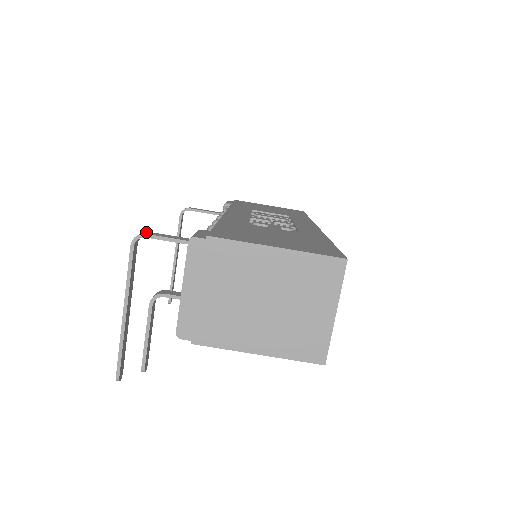
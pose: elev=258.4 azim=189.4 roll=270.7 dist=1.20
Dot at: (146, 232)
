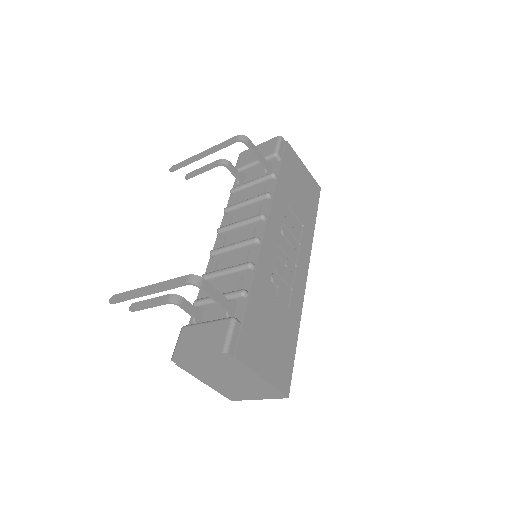
Dot at: (202, 281)
